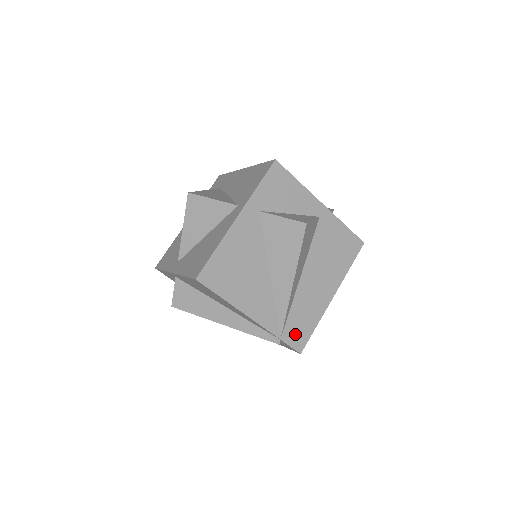
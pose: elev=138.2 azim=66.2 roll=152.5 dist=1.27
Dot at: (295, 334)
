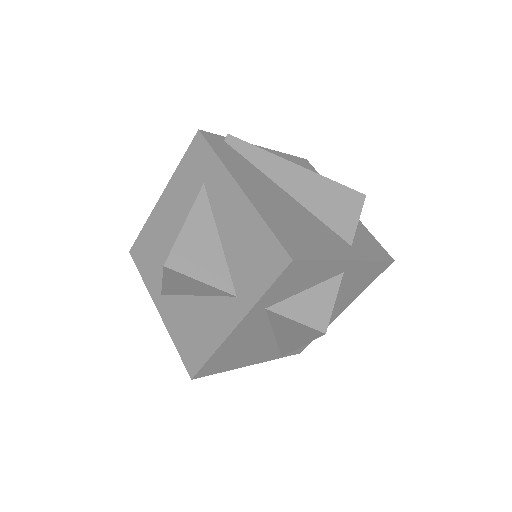
Dot at: occluded
